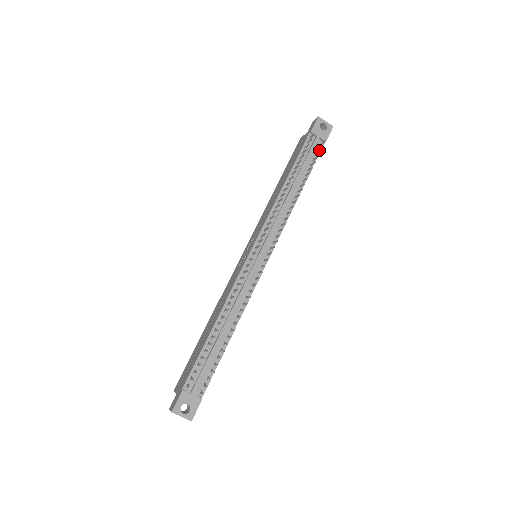
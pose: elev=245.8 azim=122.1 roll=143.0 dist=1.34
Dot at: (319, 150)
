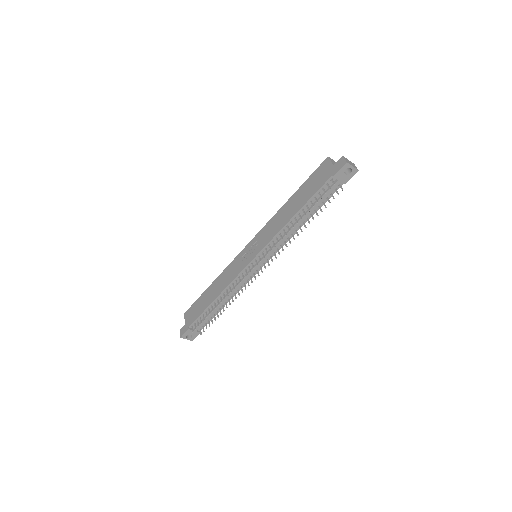
Dot at: (336, 189)
